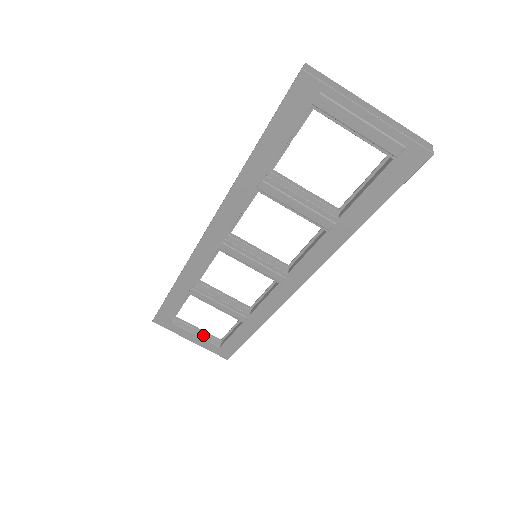
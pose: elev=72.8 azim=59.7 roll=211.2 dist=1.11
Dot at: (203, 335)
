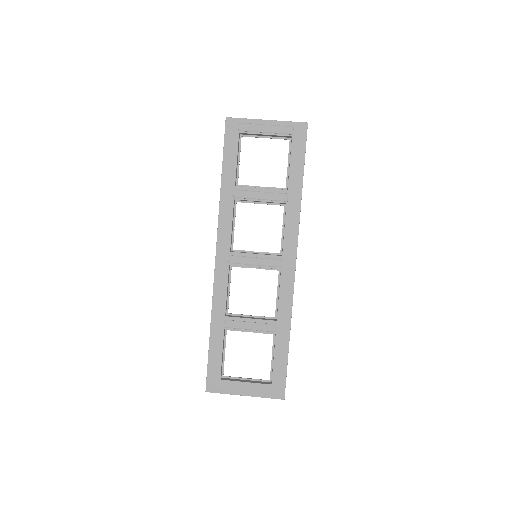
Dot at: (253, 381)
